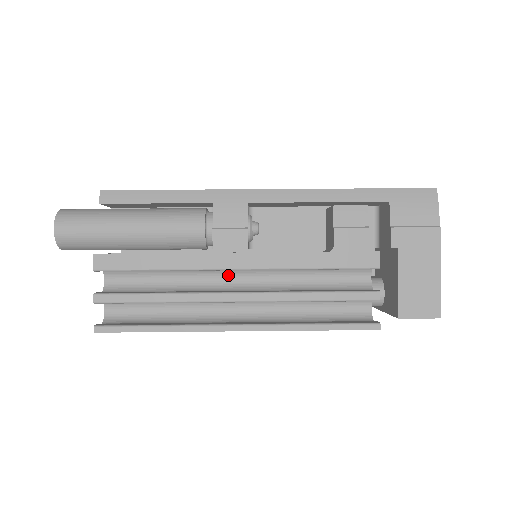
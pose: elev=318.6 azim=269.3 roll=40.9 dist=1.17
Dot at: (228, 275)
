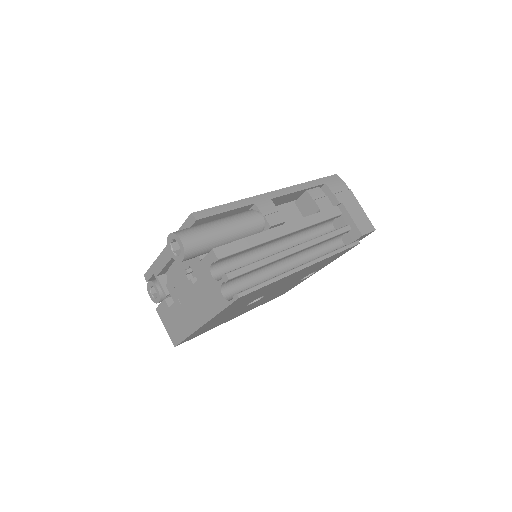
Dot at: (275, 248)
